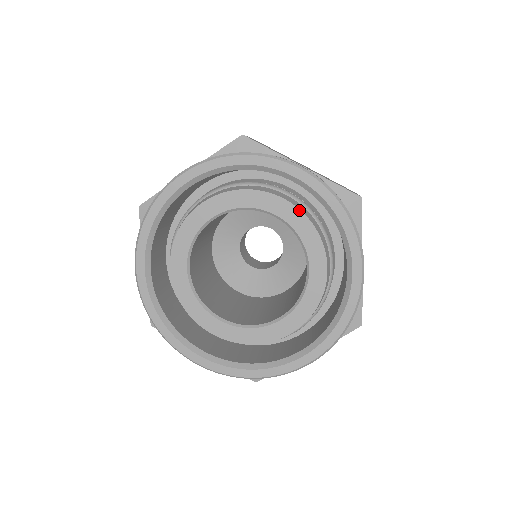
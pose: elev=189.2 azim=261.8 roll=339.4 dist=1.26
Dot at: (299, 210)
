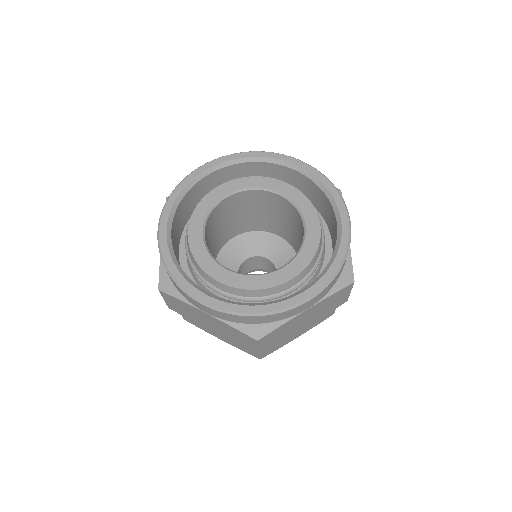
Dot at: (296, 188)
